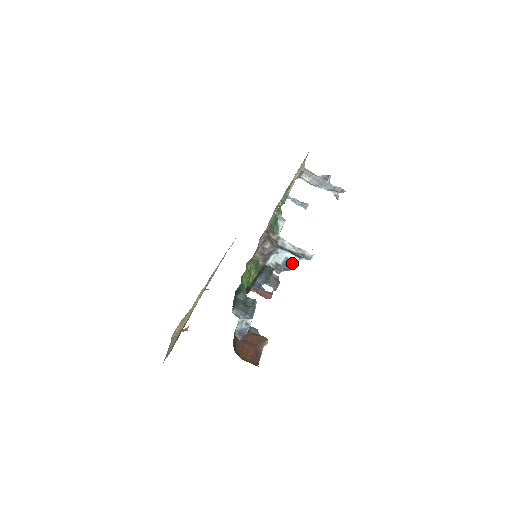
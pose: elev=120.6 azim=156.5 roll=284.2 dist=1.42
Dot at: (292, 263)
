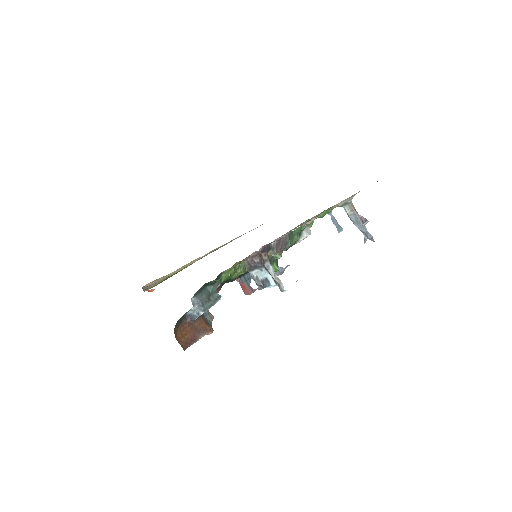
Dot at: (269, 285)
